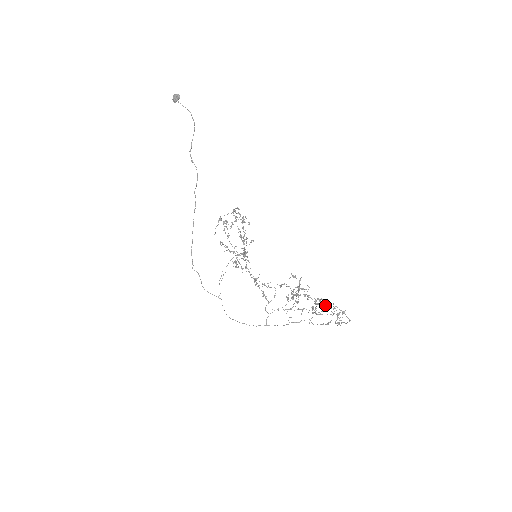
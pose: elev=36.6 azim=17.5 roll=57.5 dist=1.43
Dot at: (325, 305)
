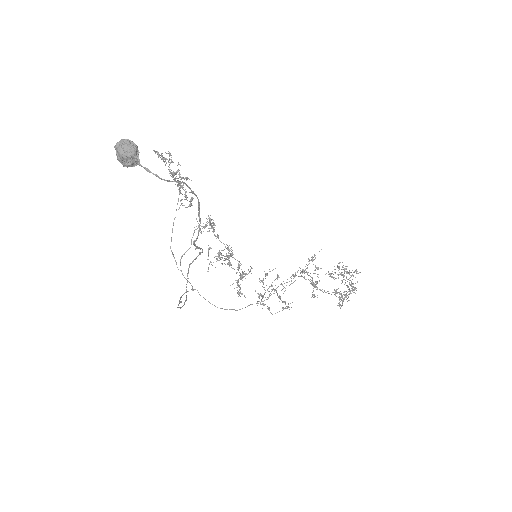
Dot at: (353, 287)
